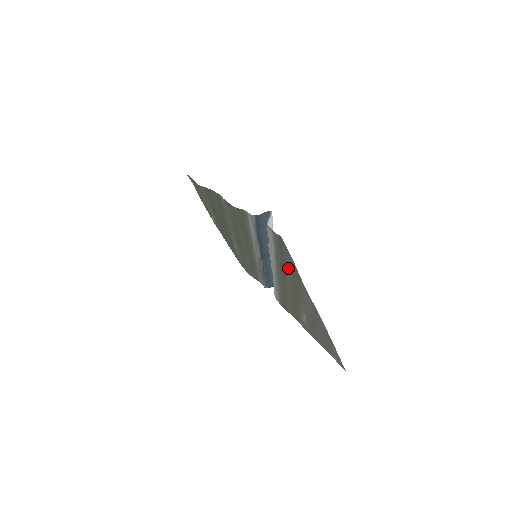
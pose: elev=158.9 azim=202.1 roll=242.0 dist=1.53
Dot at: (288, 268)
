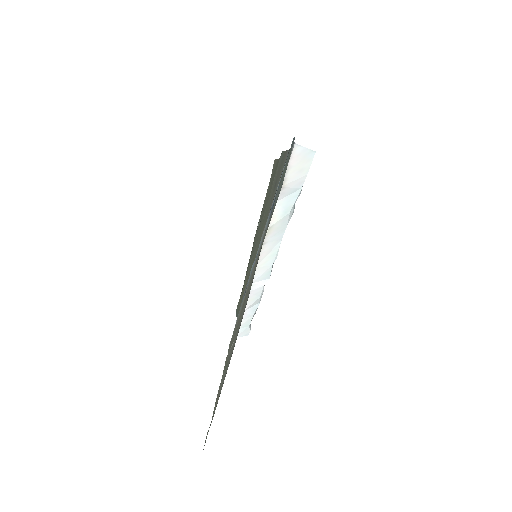
Dot at: occluded
